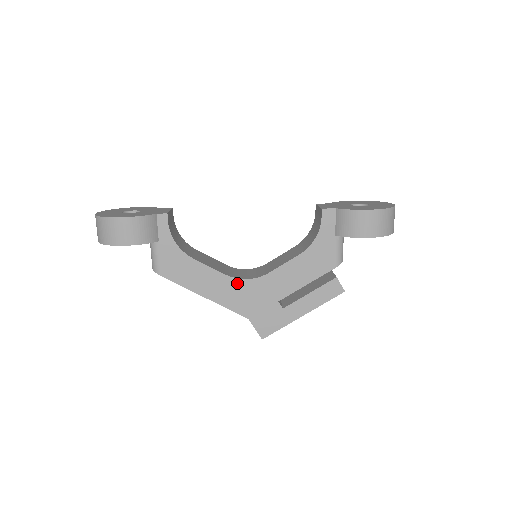
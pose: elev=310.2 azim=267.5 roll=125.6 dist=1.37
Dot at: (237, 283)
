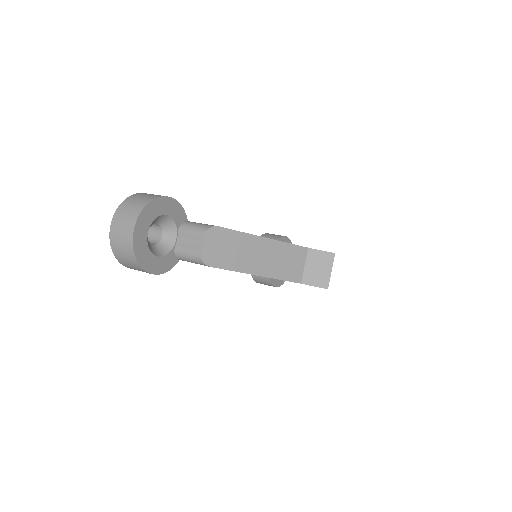
Dot at: occluded
